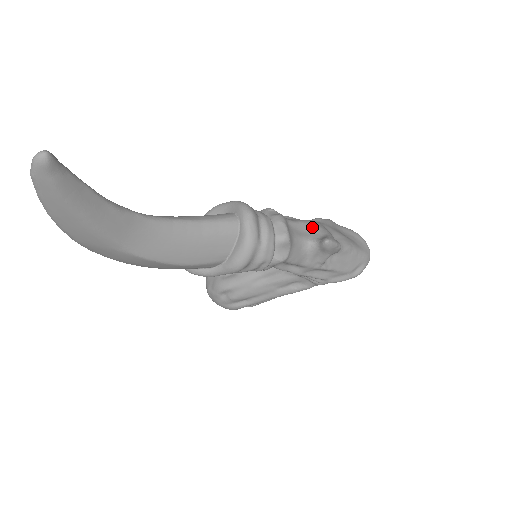
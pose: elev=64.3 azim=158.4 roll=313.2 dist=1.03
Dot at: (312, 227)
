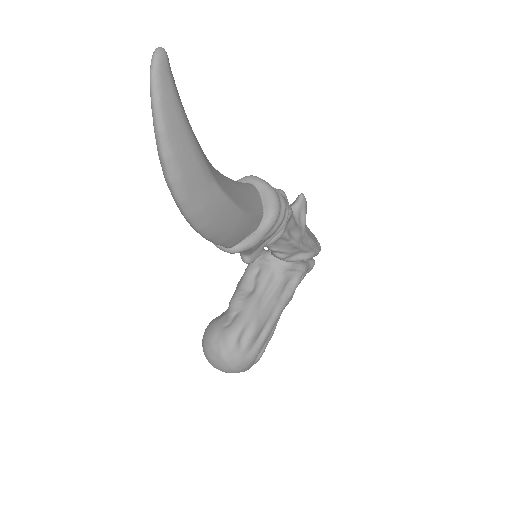
Dot at: occluded
